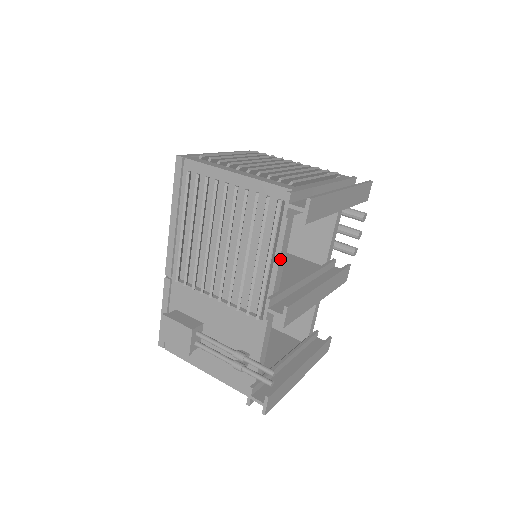
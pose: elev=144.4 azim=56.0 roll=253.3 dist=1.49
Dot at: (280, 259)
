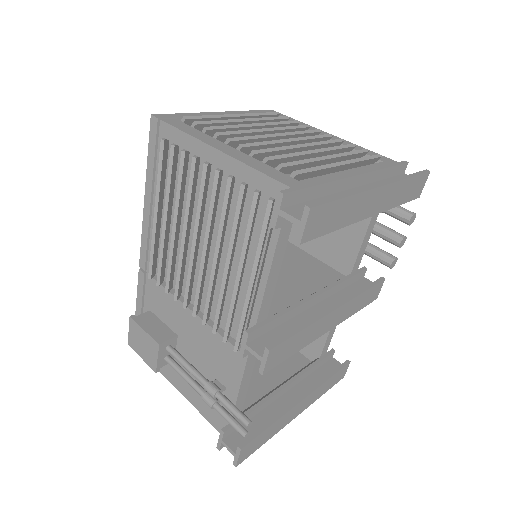
Dot at: (268, 281)
